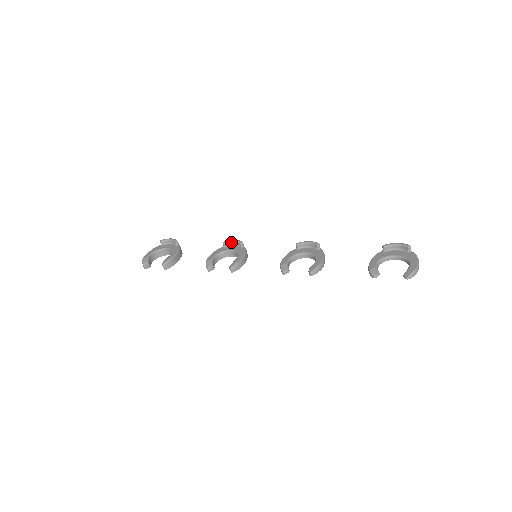
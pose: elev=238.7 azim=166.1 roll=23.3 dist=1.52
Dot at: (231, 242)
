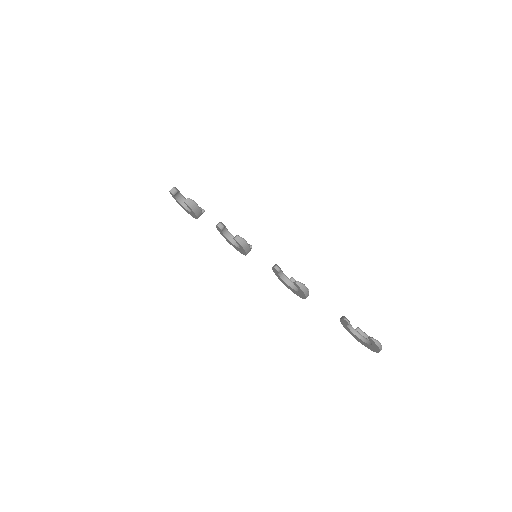
Dot at: occluded
